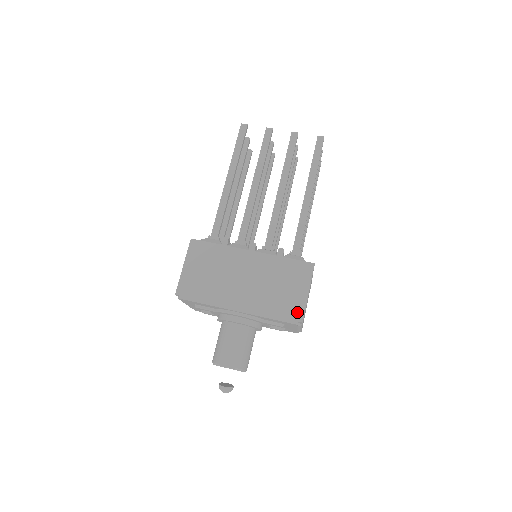
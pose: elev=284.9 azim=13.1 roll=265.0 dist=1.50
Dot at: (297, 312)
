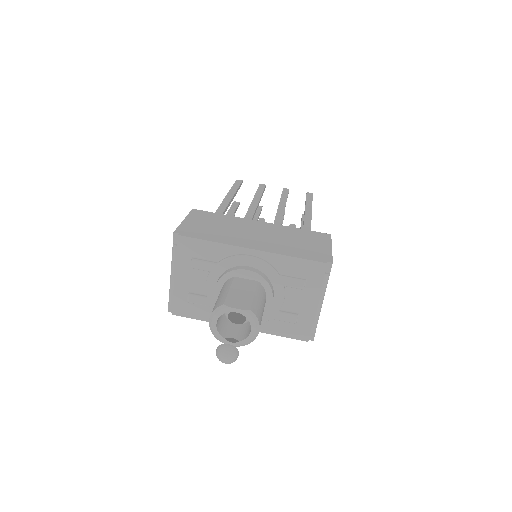
Dot at: (323, 256)
